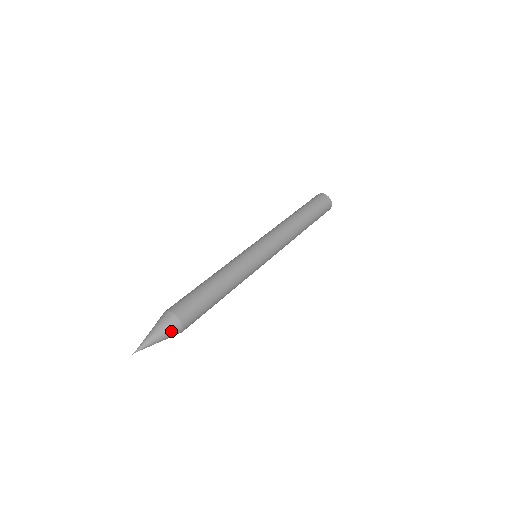
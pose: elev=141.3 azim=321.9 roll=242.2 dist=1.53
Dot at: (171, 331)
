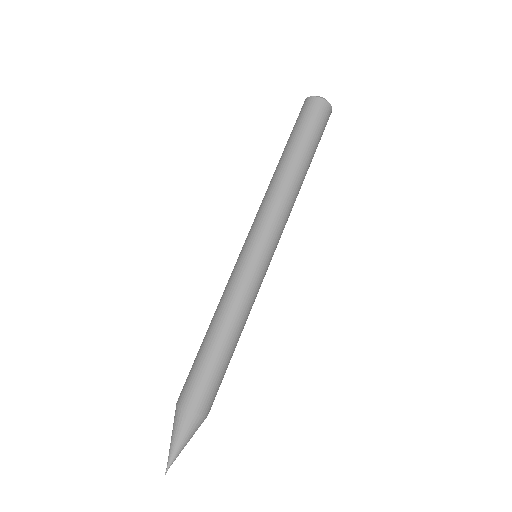
Dot at: (196, 429)
